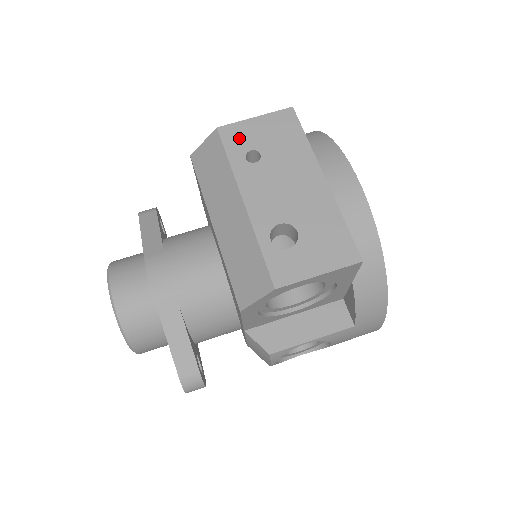
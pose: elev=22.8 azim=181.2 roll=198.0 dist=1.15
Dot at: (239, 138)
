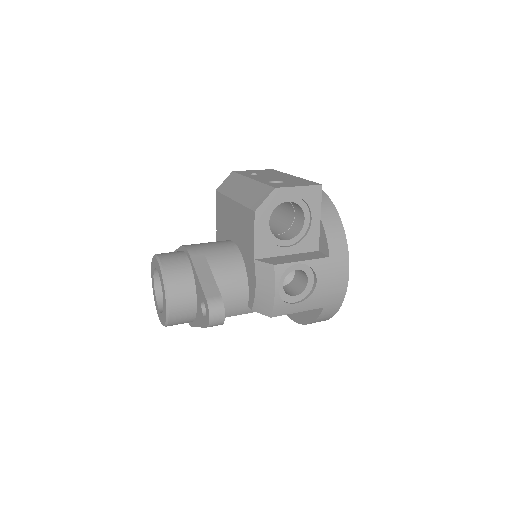
Dot at: (245, 172)
